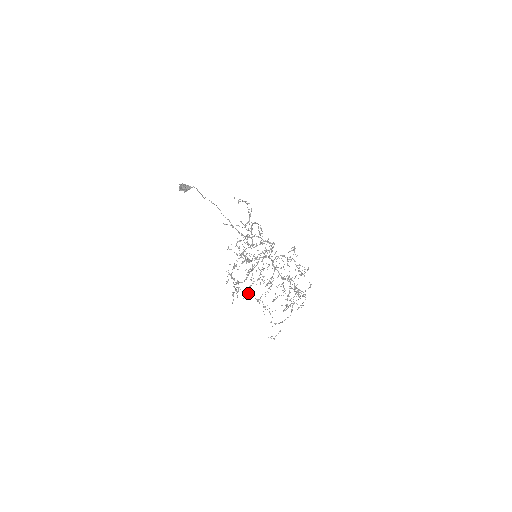
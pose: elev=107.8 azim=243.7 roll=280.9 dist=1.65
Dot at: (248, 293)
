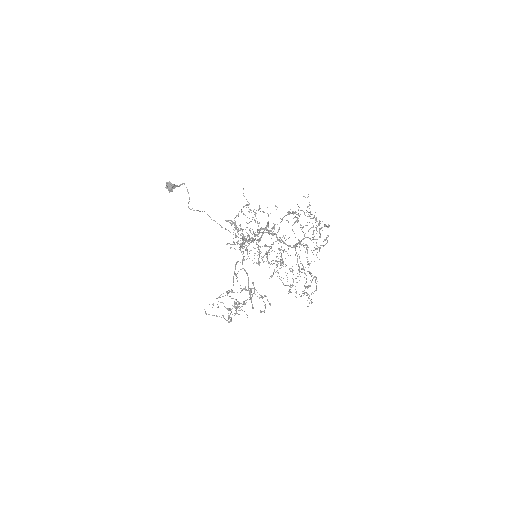
Dot at: (258, 260)
